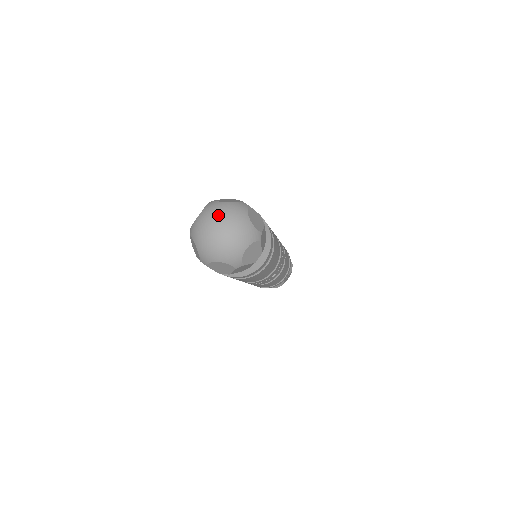
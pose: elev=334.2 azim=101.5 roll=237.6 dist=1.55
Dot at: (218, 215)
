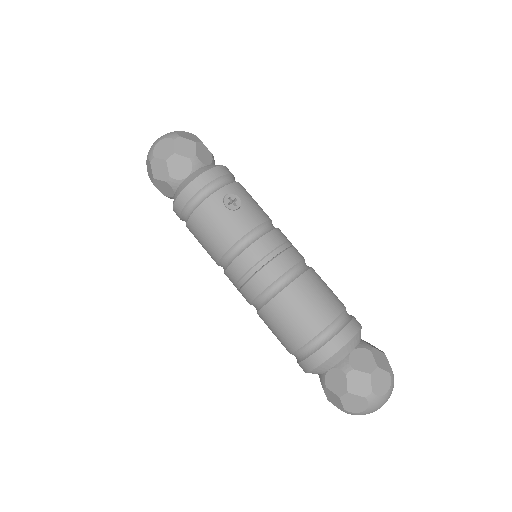
Dot at: occluded
